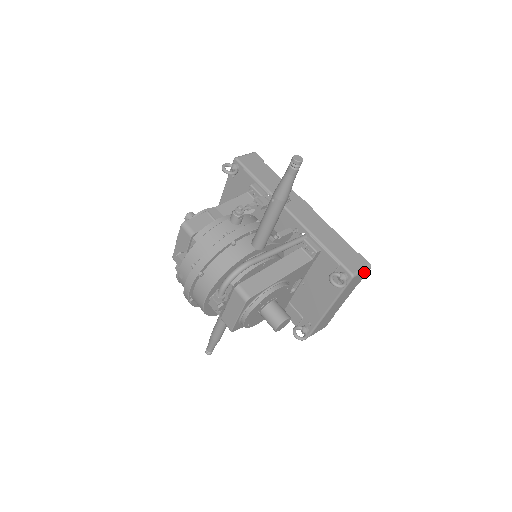
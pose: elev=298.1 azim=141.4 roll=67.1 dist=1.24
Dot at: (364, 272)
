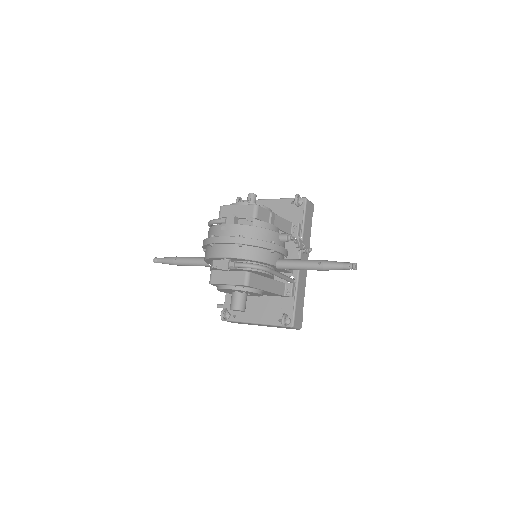
Dot at: (296, 329)
